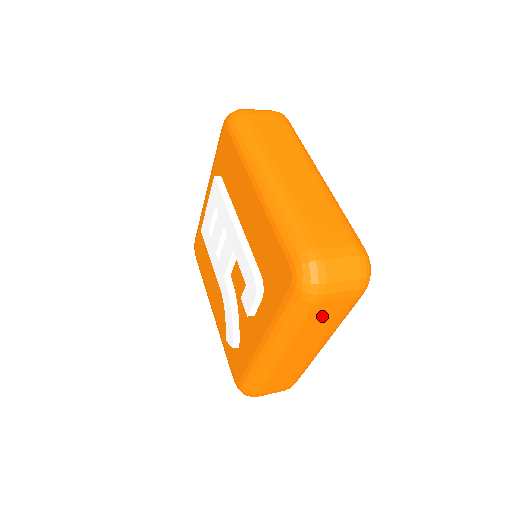
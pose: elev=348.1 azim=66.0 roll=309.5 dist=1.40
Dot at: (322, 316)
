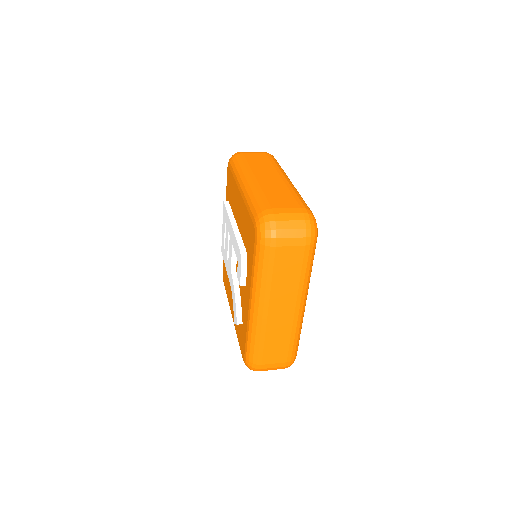
Dot at: (284, 264)
